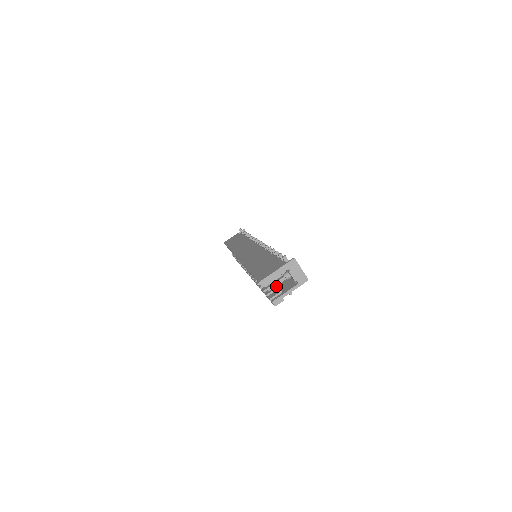
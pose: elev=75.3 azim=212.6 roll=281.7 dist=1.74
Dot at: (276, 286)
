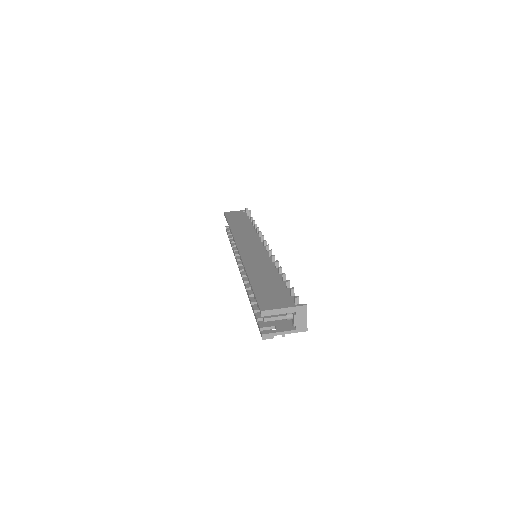
Dot at: occluded
